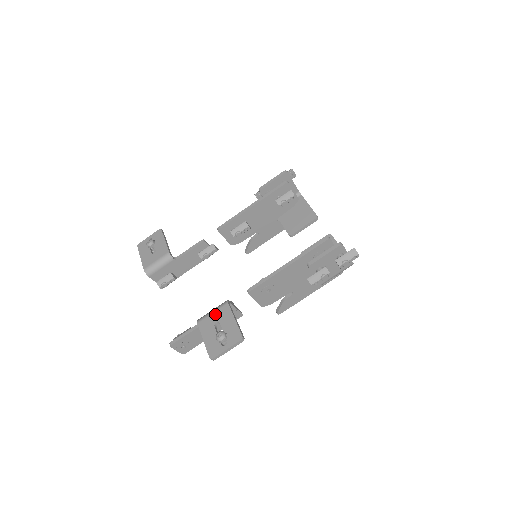
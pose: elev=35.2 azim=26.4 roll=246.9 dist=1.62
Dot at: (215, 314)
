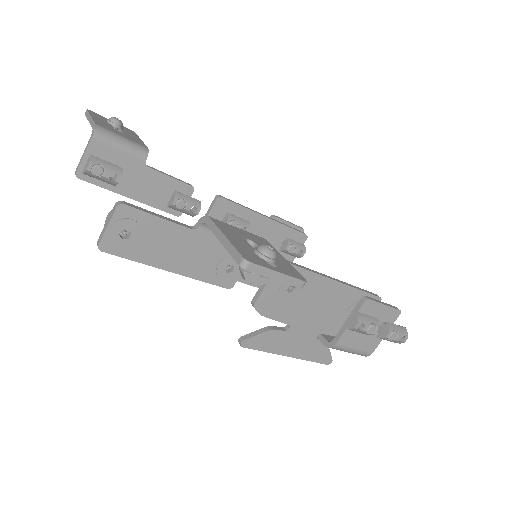
Dot at: (245, 231)
